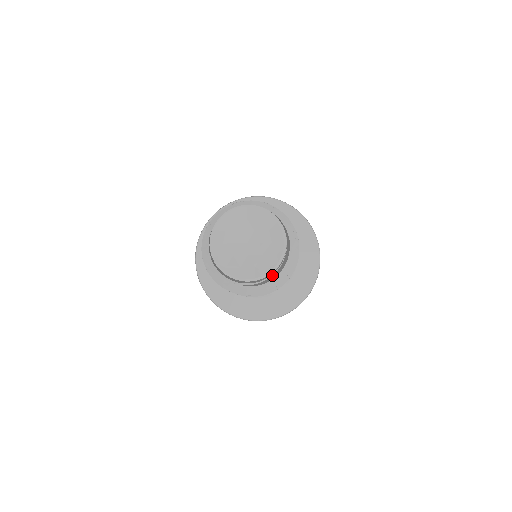
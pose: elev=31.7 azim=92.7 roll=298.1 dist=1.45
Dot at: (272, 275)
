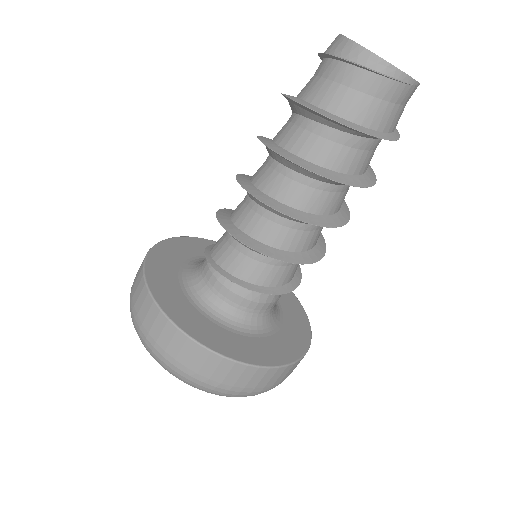
Dot at: (401, 81)
